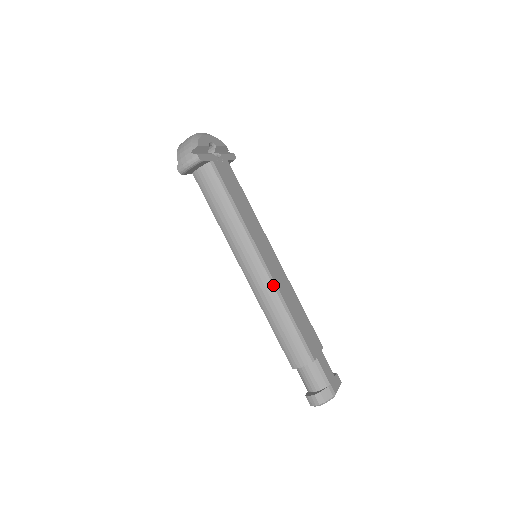
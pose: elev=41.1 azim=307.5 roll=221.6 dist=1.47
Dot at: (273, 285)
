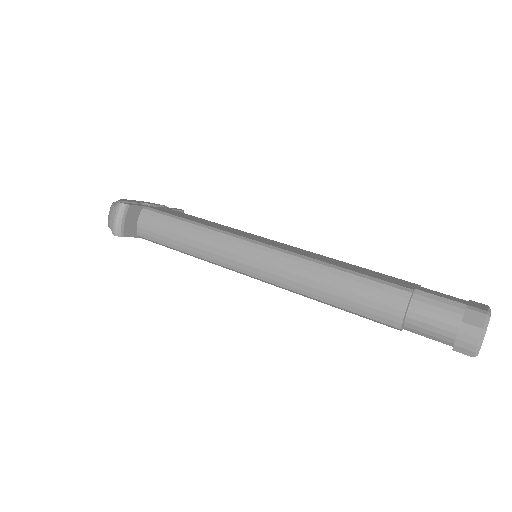
Dot at: (287, 254)
